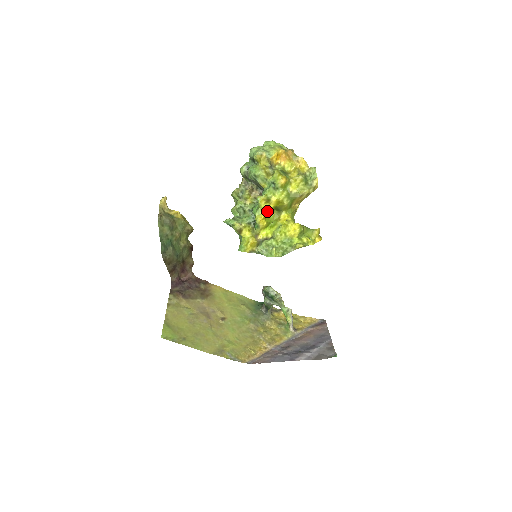
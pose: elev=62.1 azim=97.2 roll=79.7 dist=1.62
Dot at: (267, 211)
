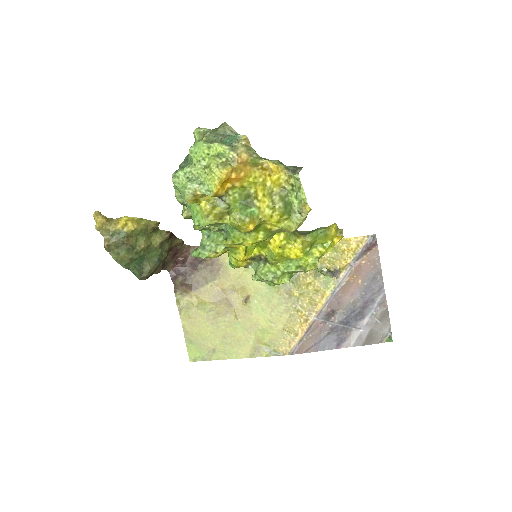
Dot at: (245, 248)
